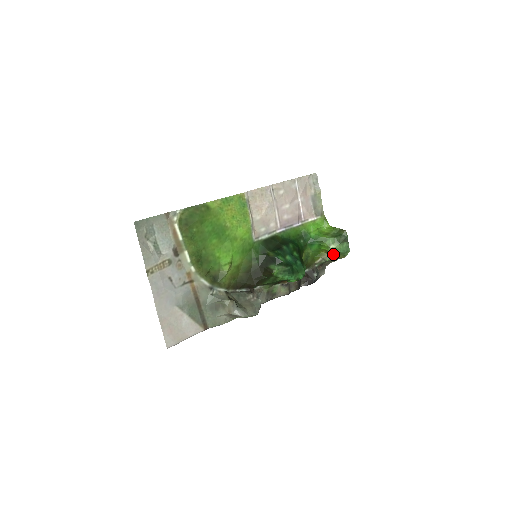
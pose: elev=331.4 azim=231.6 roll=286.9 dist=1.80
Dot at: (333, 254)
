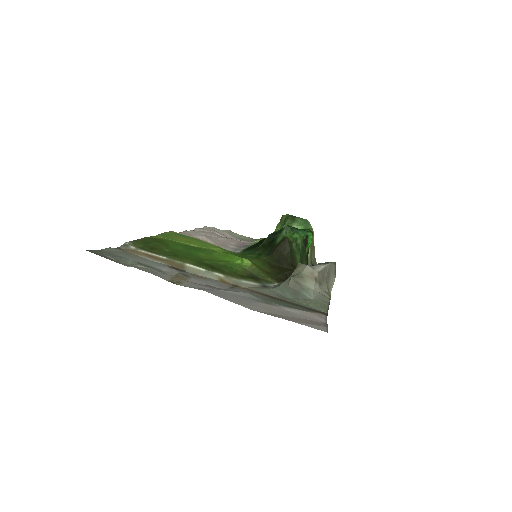
Dot at: occluded
